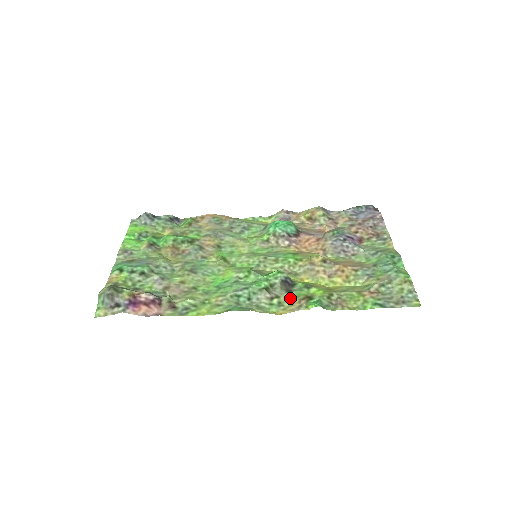
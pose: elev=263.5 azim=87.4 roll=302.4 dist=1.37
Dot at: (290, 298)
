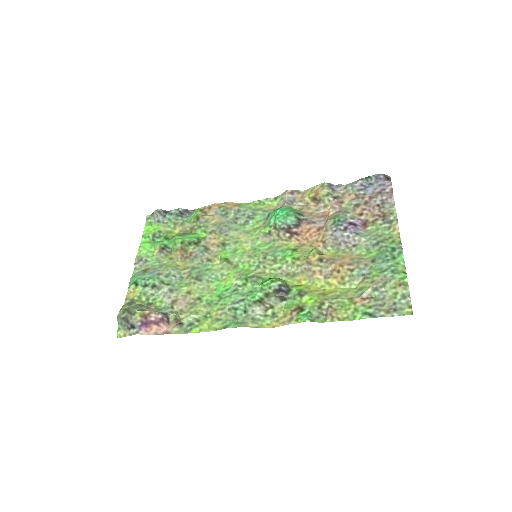
Dot at: (284, 308)
